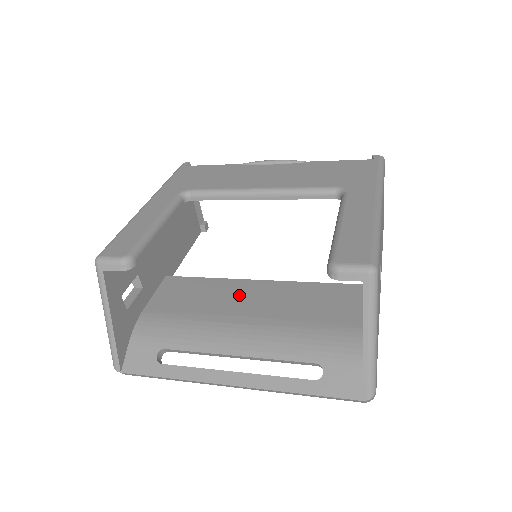
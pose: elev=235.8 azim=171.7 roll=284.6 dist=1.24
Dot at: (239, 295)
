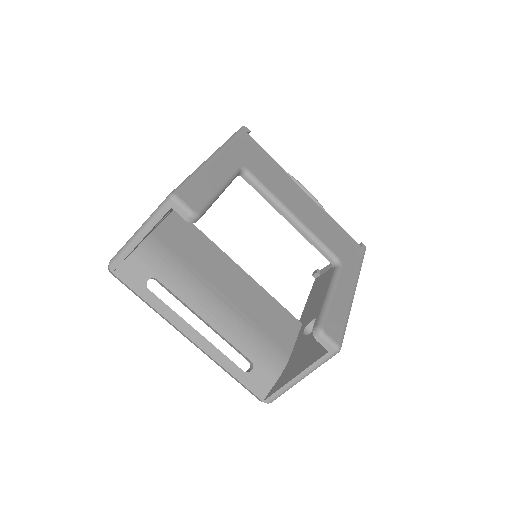
Dot at: (224, 271)
